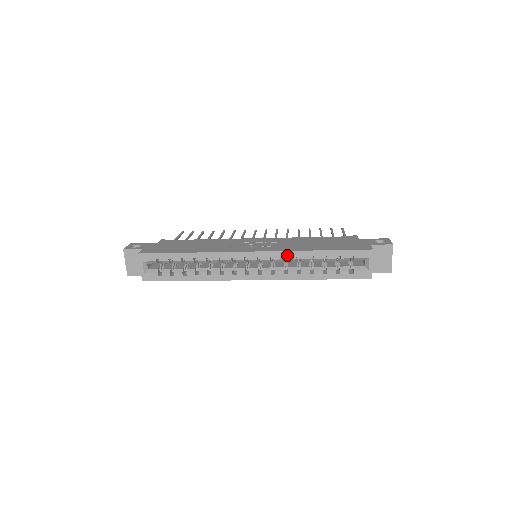
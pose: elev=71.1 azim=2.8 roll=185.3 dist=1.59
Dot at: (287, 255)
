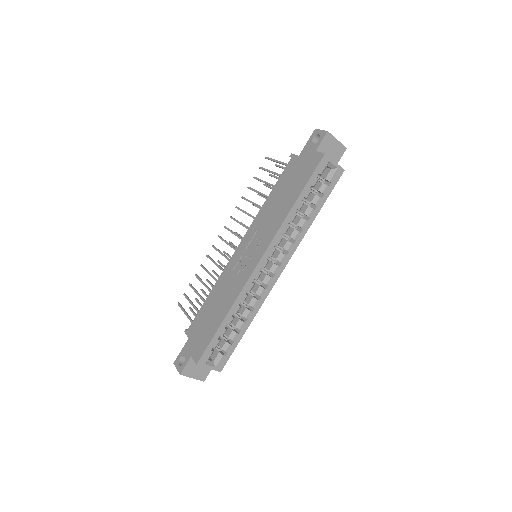
Dot at: (281, 232)
